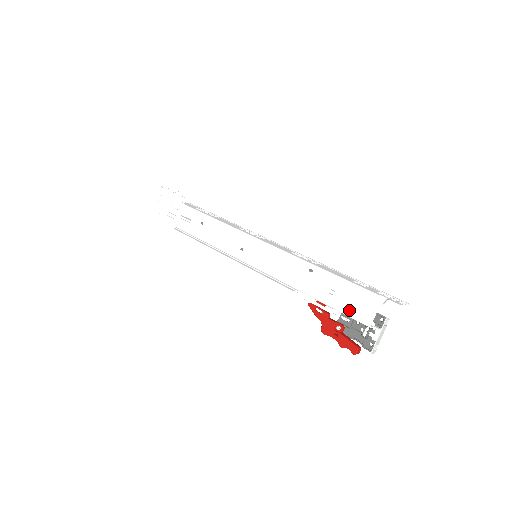
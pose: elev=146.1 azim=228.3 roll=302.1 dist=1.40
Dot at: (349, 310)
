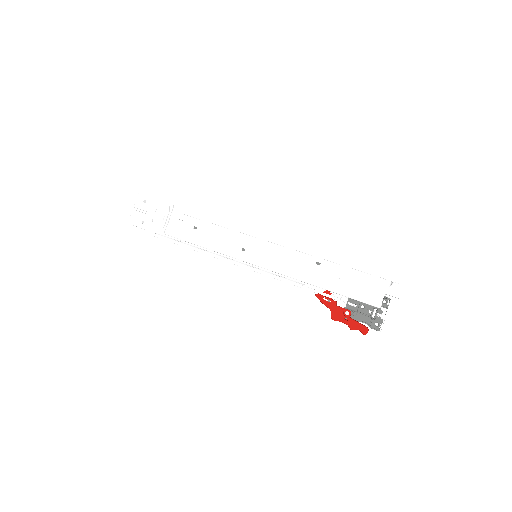
Dot at: (359, 295)
